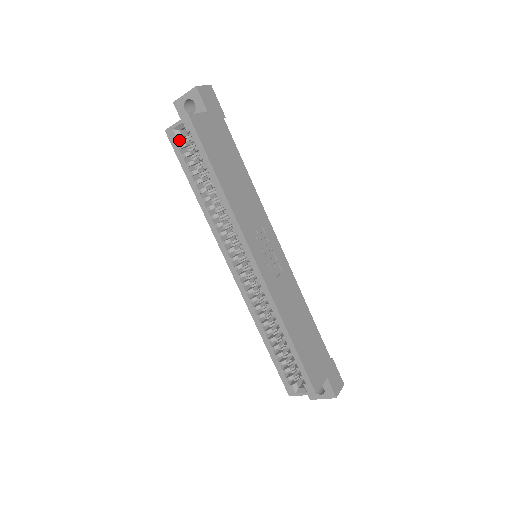
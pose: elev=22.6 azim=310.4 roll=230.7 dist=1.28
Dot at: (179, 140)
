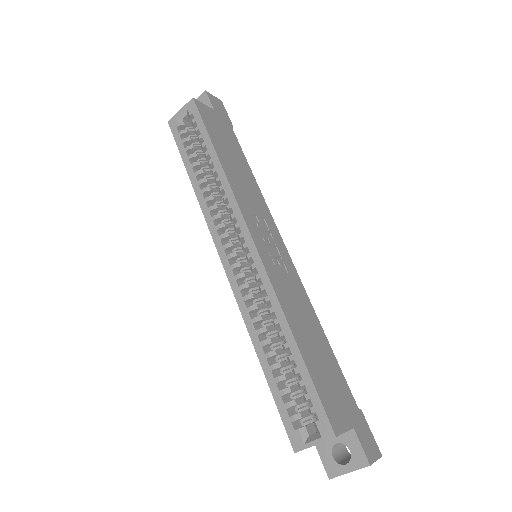
Dot at: occluded
